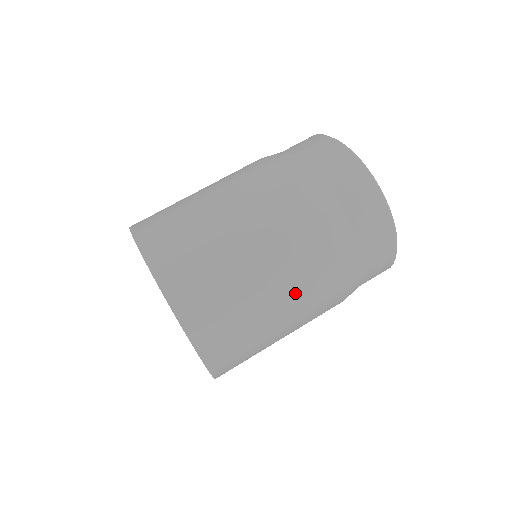
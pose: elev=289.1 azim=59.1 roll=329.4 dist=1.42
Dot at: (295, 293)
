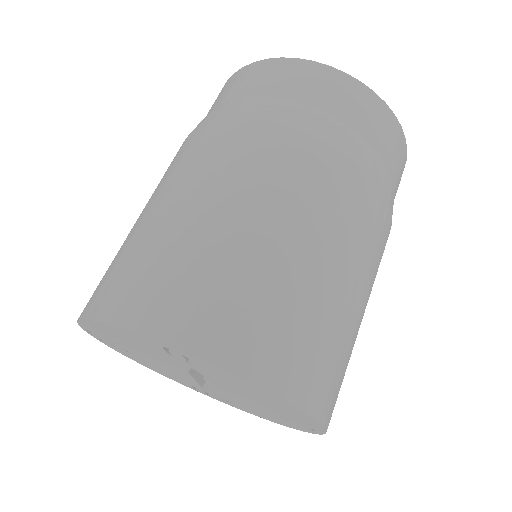
Dot at: (372, 283)
